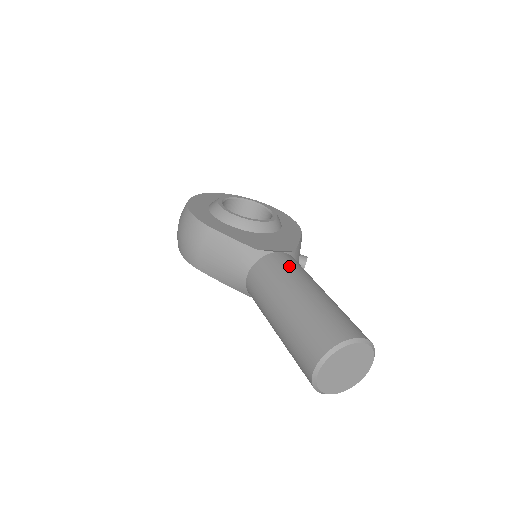
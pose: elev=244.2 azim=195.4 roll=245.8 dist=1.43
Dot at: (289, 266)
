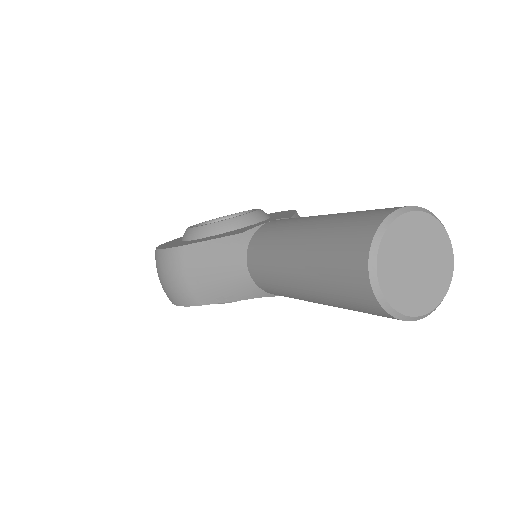
Dot at: (284, 221)
